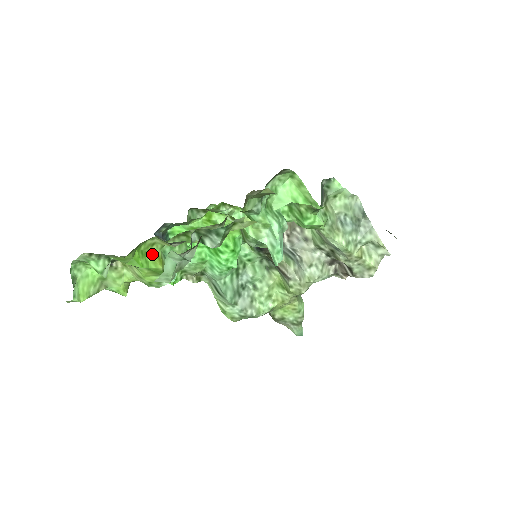
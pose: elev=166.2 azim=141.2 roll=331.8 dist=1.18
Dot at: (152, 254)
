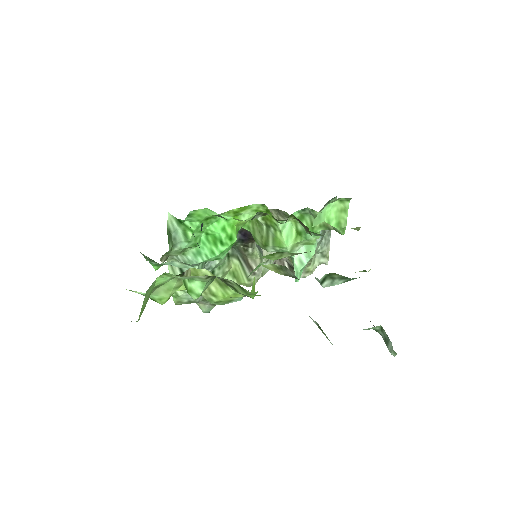
Dot at: occluded
